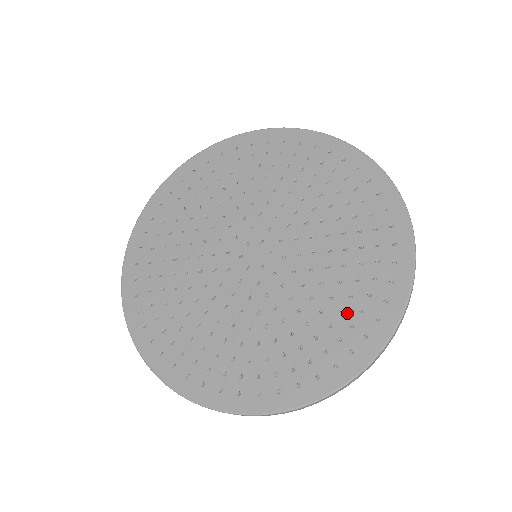
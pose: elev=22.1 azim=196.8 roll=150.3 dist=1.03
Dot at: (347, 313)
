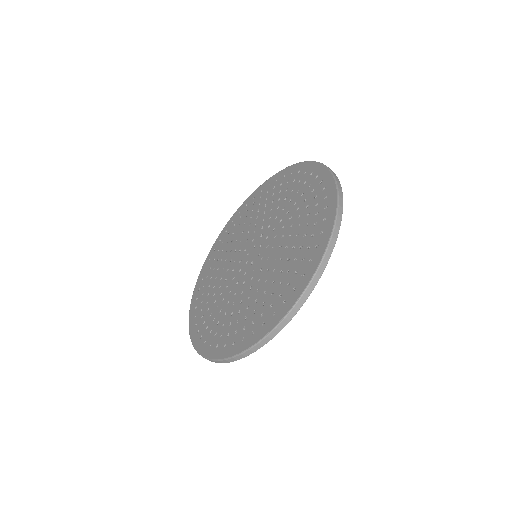
Dot at: (265, 306)
